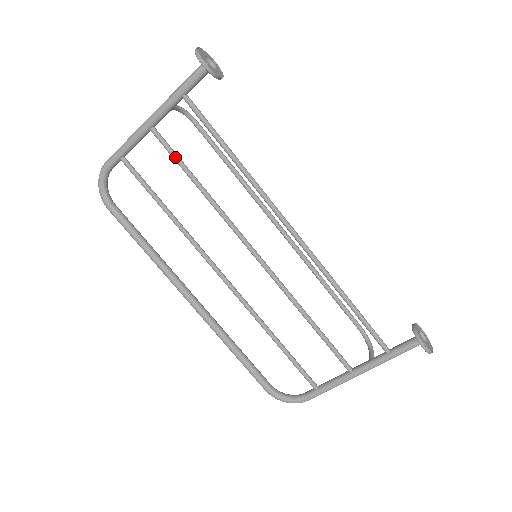
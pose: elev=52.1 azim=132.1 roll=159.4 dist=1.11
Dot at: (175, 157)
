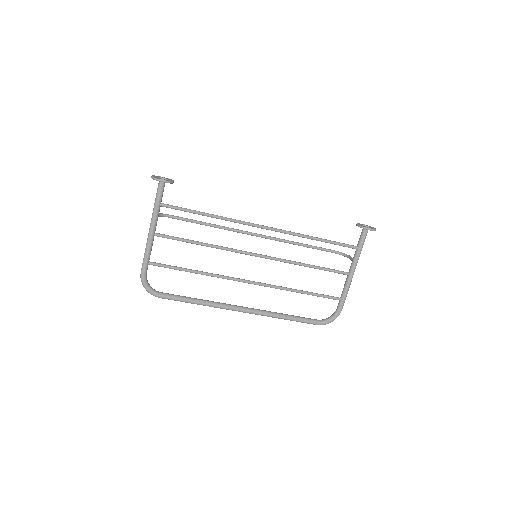
Dot at: (178, 239)
